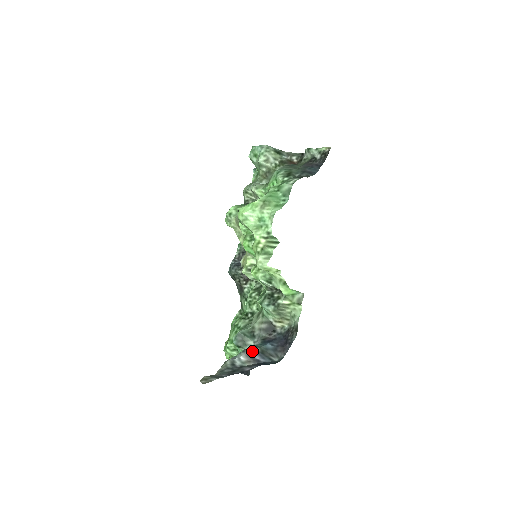
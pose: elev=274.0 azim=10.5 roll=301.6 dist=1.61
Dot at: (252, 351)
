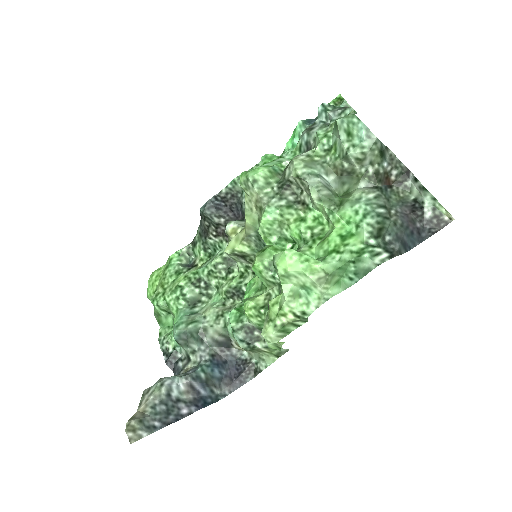
Dot at: (196, 380)
